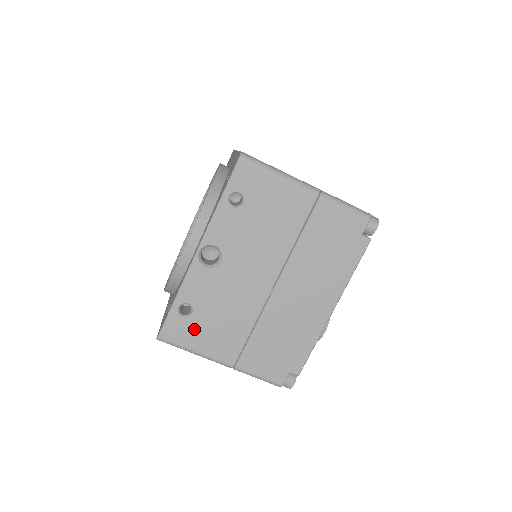
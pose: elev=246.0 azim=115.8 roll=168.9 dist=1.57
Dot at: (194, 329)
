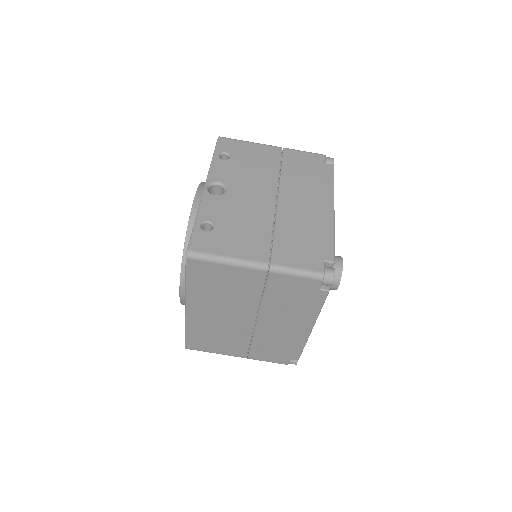
Dot at: (220, 239)
